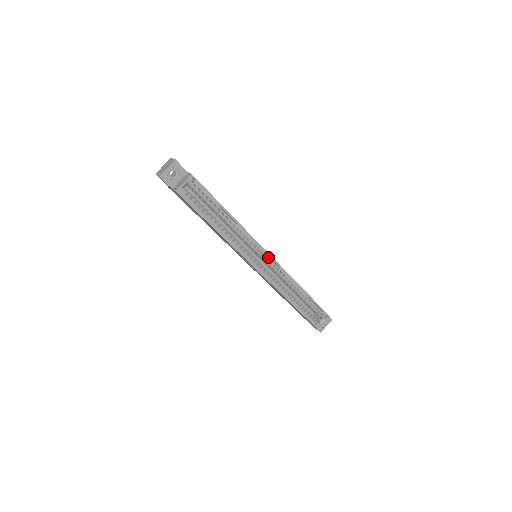
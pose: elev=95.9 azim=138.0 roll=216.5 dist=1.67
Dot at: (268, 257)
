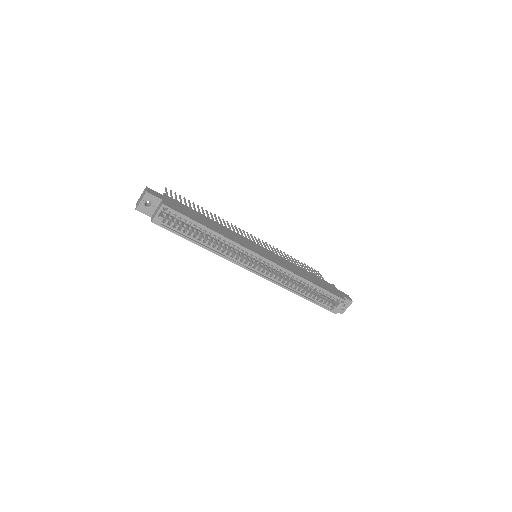
Dot at: (264, 259)
